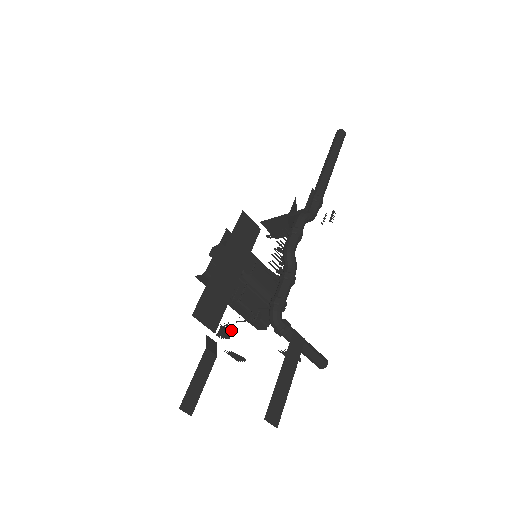
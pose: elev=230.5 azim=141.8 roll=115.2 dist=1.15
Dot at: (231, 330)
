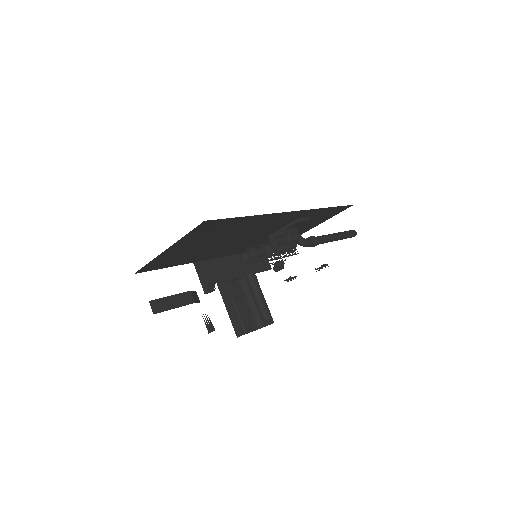
Dot at: occluded
